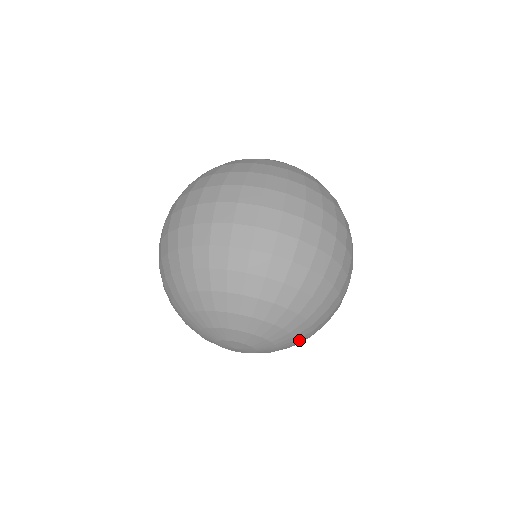
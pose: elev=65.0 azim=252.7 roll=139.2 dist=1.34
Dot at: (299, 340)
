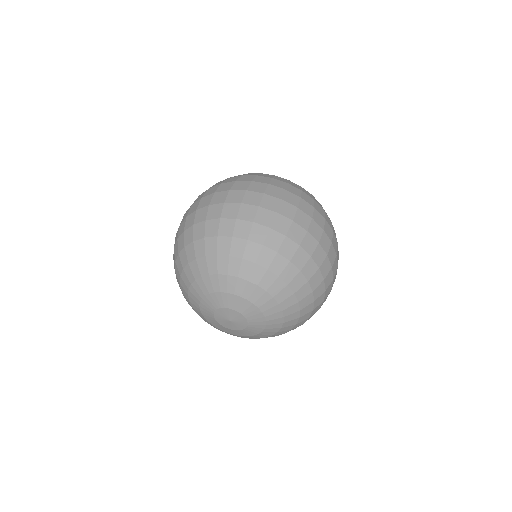
Dot at: (286, 313)
